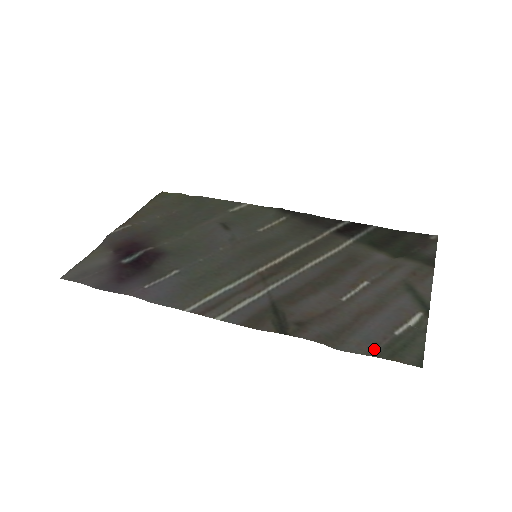
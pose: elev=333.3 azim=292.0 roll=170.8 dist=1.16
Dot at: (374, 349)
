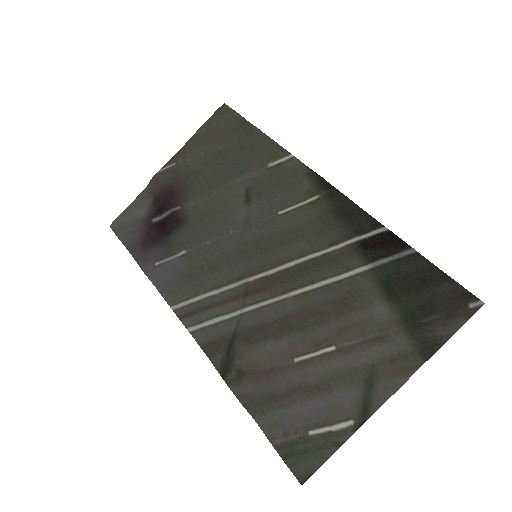
Dot at: (279, 438)
